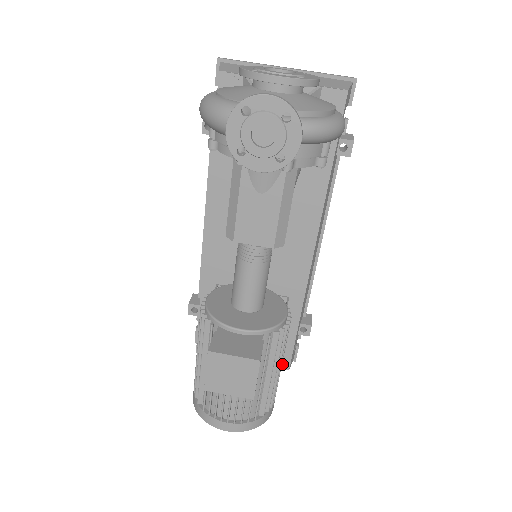
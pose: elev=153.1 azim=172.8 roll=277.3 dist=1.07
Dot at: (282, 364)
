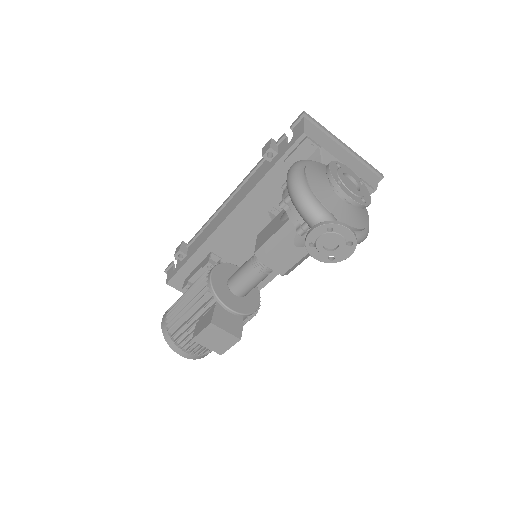
Dot at: occluded
